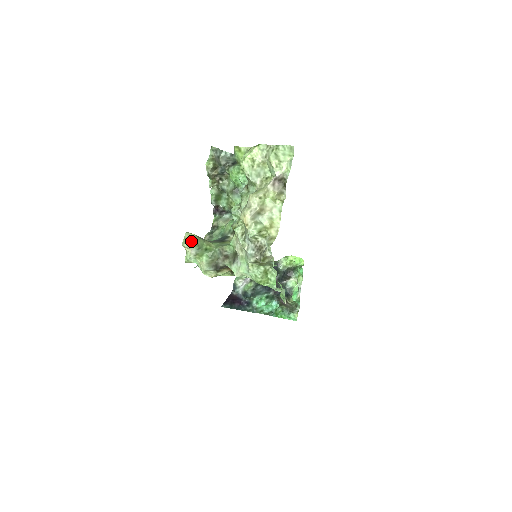
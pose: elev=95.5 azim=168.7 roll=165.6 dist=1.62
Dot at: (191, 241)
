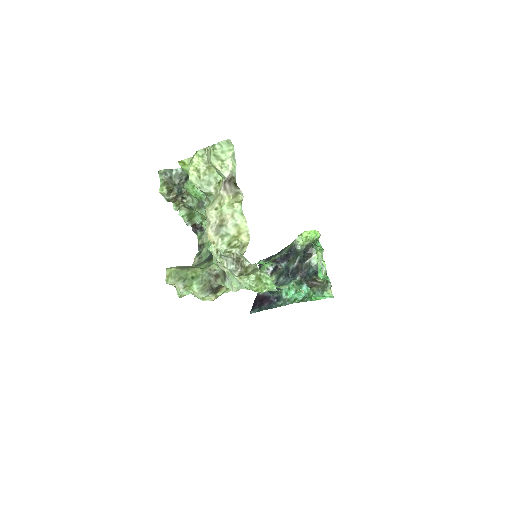
Dot at: (173, 277)
